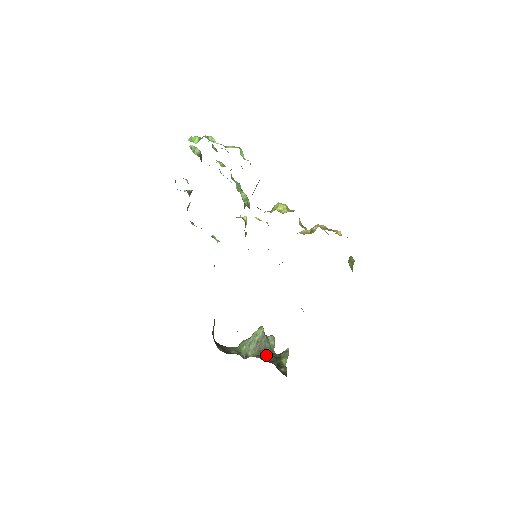
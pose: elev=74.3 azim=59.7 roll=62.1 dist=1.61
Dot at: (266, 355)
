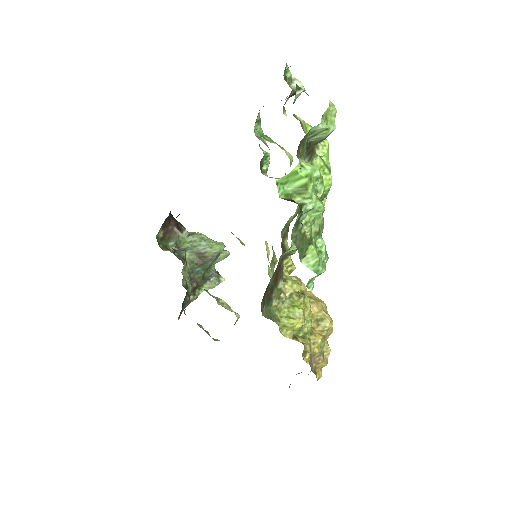
Dot at: (198, 269)
